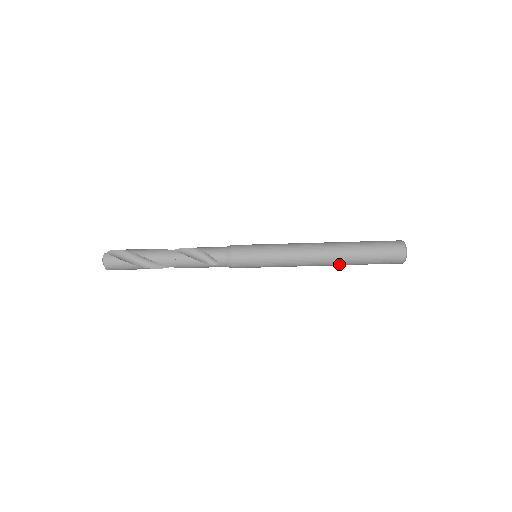
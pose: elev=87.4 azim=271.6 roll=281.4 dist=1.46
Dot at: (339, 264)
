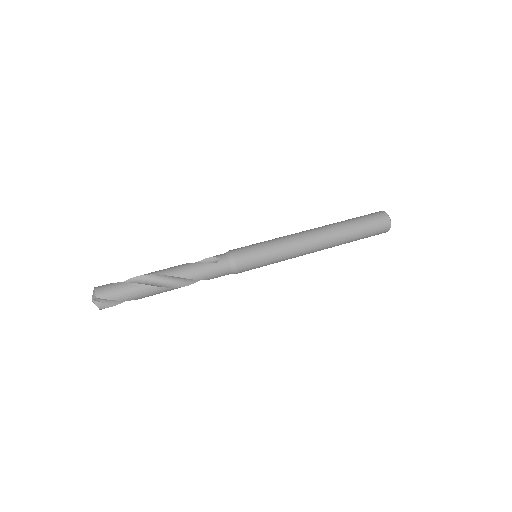
Dot at: (335, 234)
